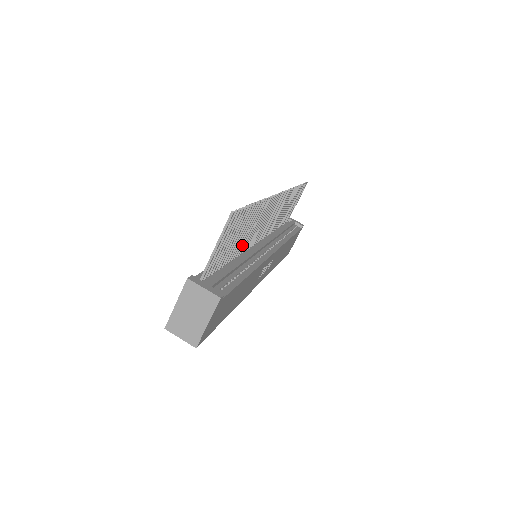
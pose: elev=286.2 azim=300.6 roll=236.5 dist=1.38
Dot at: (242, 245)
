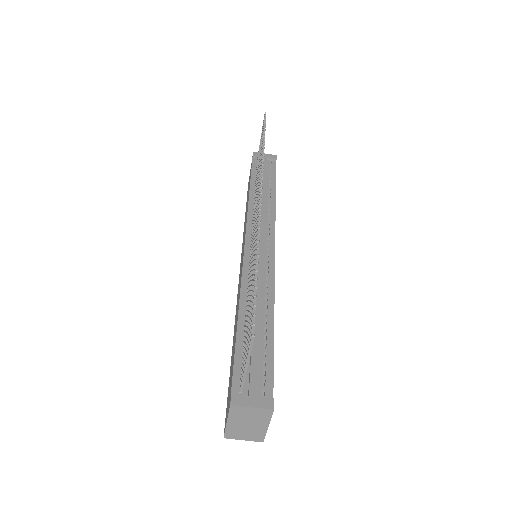
Dot at: occluded
